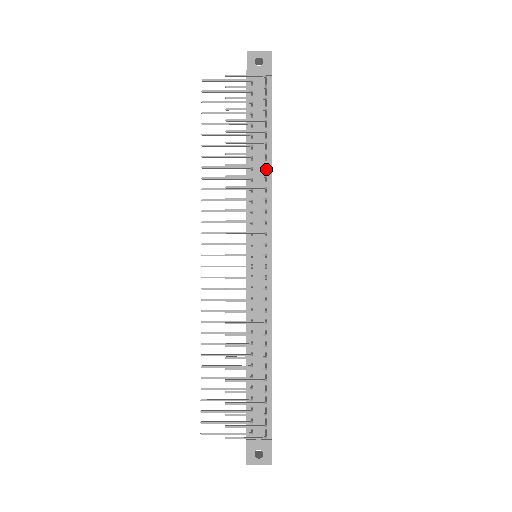
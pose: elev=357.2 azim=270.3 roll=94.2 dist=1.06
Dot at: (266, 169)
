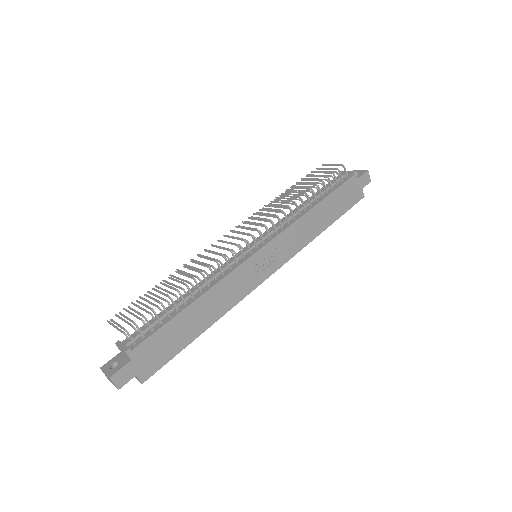
Dot at: (305, 208)
